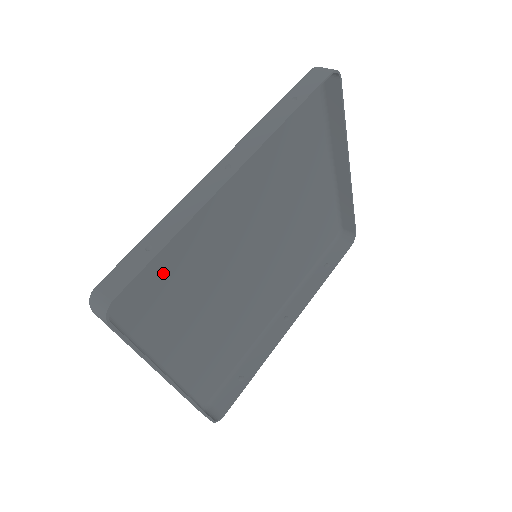
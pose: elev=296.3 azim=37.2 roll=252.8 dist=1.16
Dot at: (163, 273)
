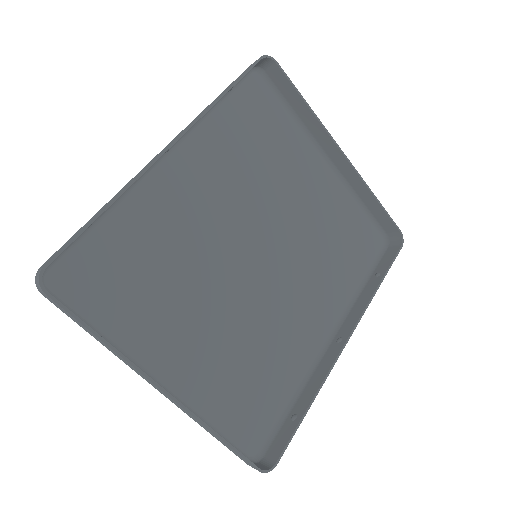
Dot at: (127, 264)
